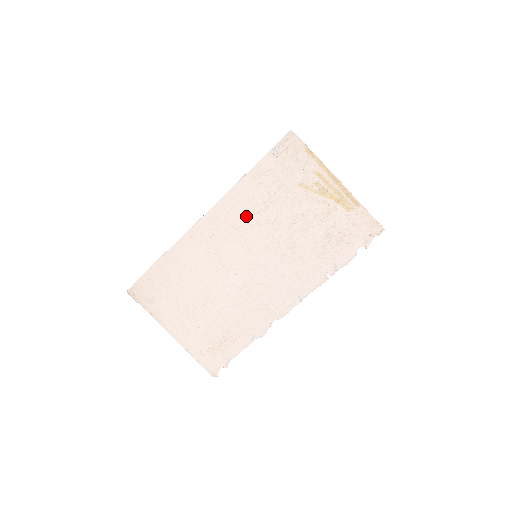
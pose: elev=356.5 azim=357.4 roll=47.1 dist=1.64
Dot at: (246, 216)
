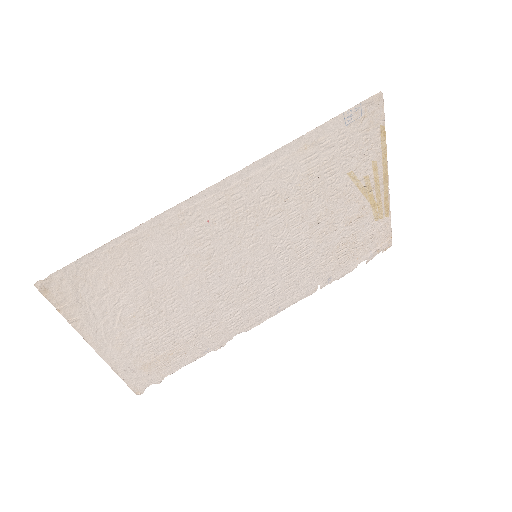
Dot at: (270, 200)
